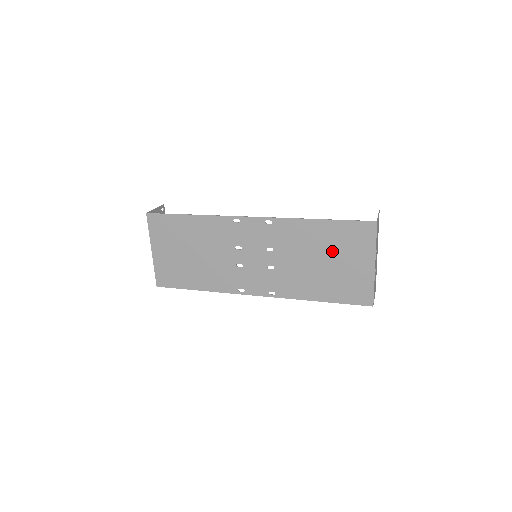
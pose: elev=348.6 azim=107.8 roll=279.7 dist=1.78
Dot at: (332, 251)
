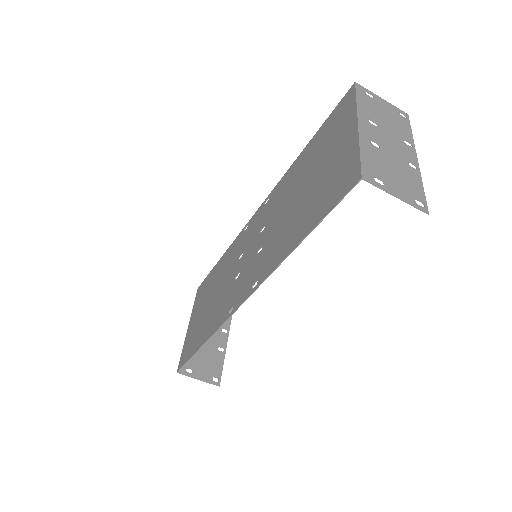
Dot at: (314, 165)
